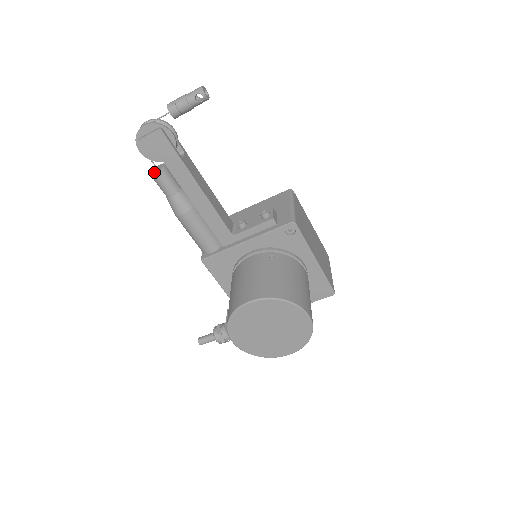
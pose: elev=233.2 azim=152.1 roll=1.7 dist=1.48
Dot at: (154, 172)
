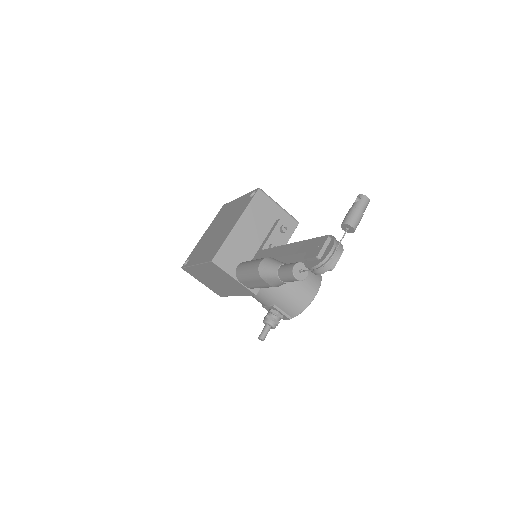
Dot at: (304, 277)
